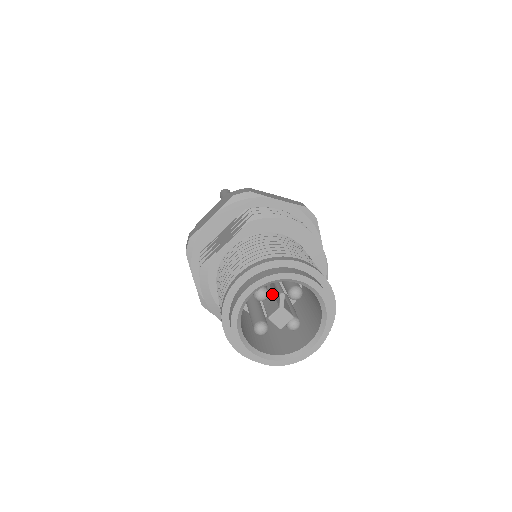
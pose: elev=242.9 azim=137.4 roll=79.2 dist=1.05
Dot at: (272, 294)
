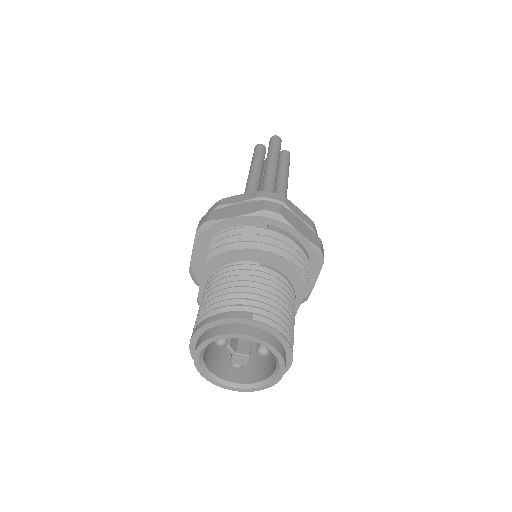
Dot at: occluded
